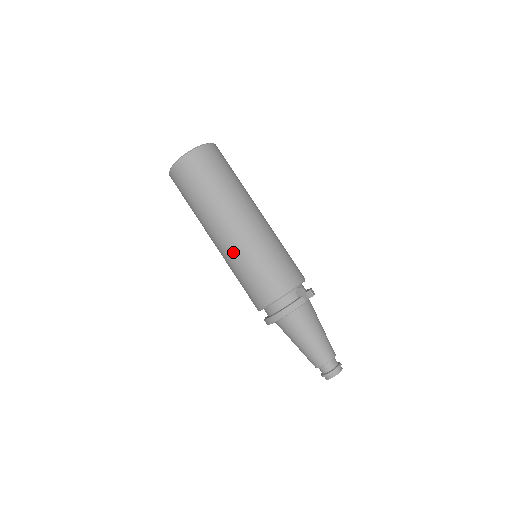
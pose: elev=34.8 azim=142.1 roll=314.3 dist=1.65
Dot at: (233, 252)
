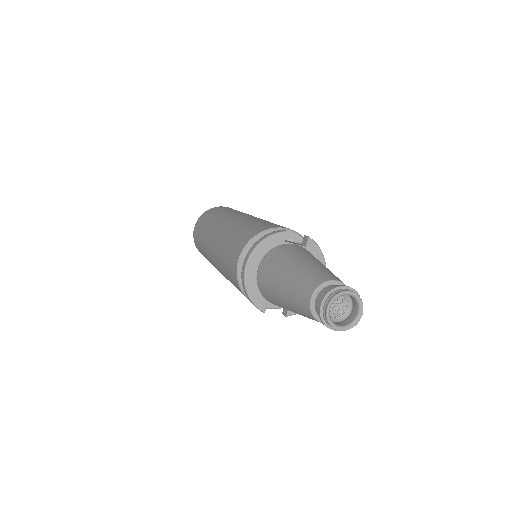
Dot at: (218, 242)
